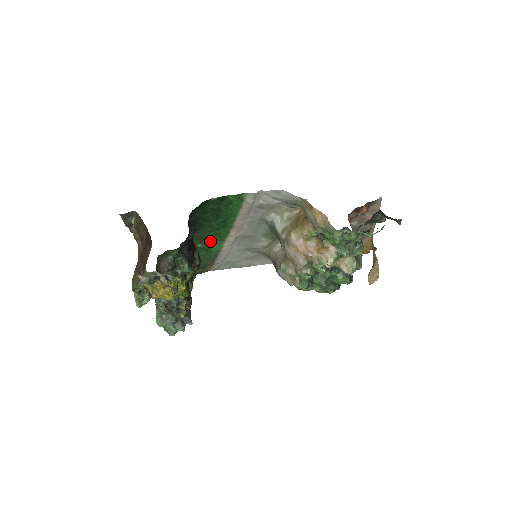
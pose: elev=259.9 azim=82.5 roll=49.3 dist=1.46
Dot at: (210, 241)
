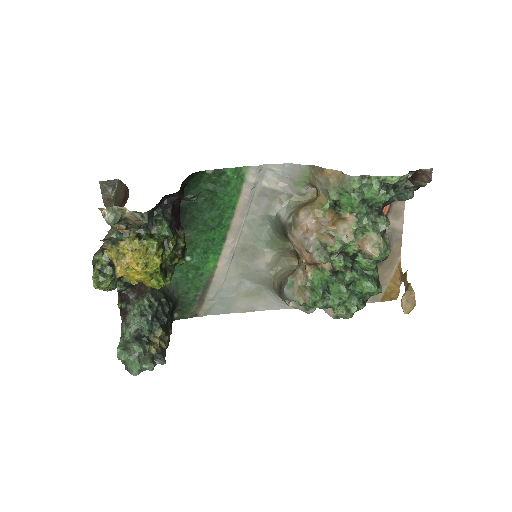
Dot at: (202, 252)
